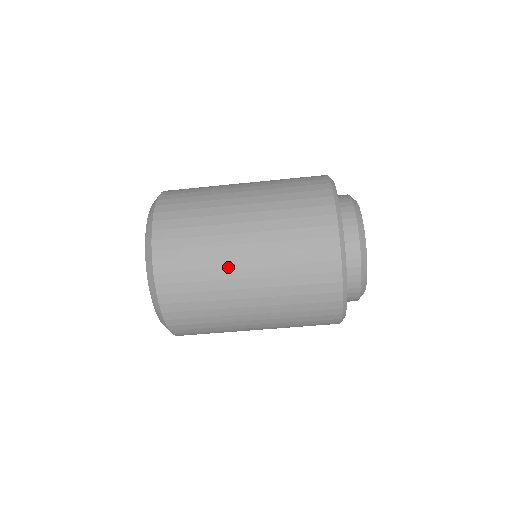
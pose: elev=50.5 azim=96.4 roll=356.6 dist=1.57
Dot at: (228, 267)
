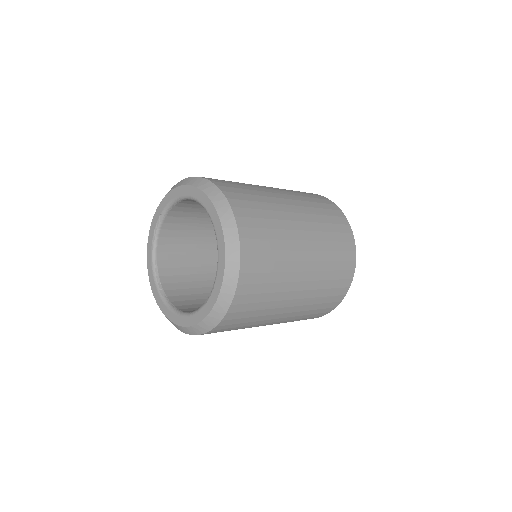
Dot at: (264, 323)
